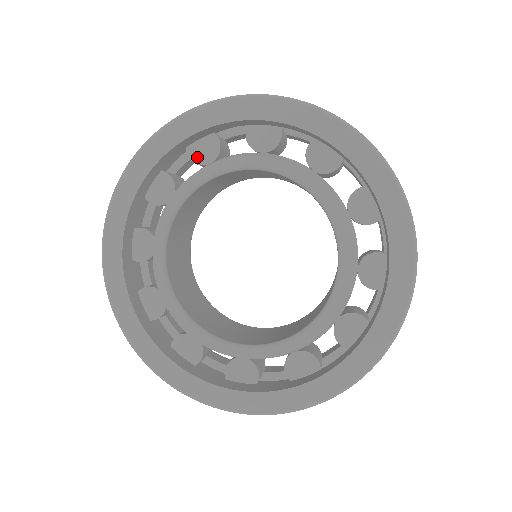
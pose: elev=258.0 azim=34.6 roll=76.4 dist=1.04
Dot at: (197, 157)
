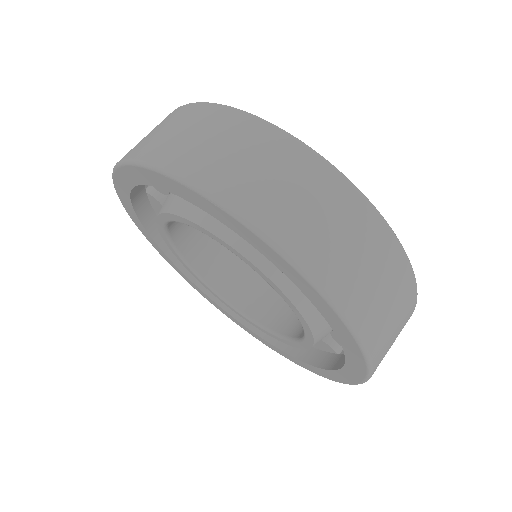
Dot at: occluded
